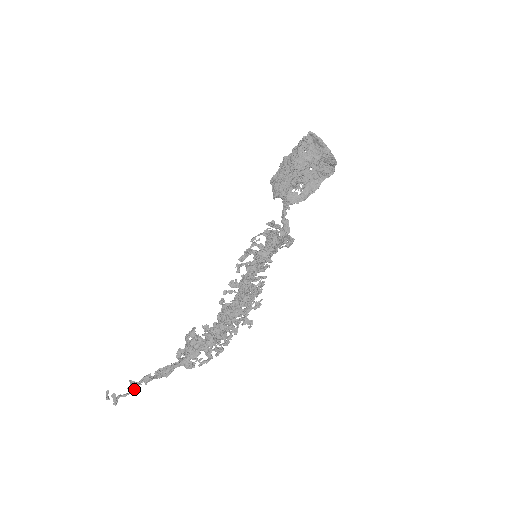
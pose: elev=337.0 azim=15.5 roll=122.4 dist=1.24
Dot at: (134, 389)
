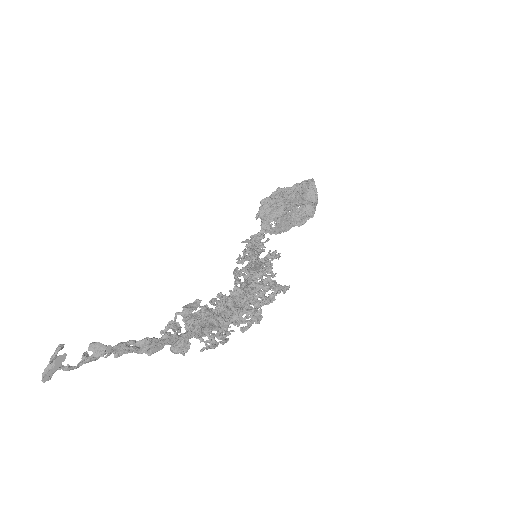
Dot at: (90, 361)
